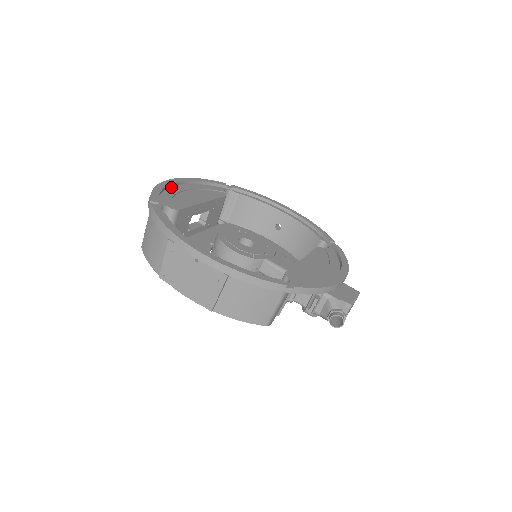
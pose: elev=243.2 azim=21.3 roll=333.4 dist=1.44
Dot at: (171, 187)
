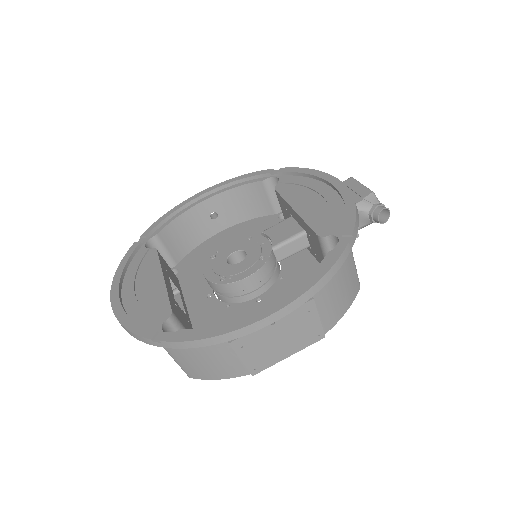
Dot at: (124, 305)
